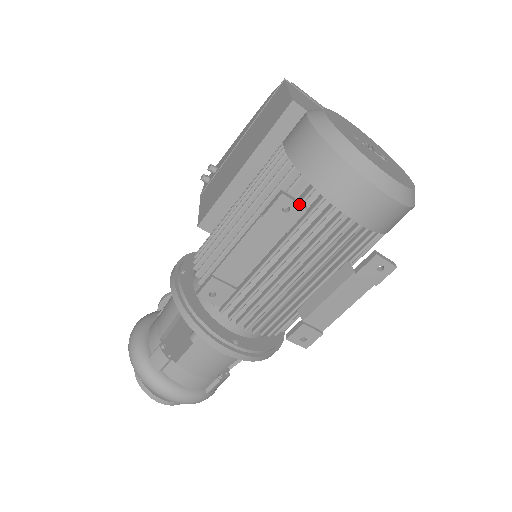
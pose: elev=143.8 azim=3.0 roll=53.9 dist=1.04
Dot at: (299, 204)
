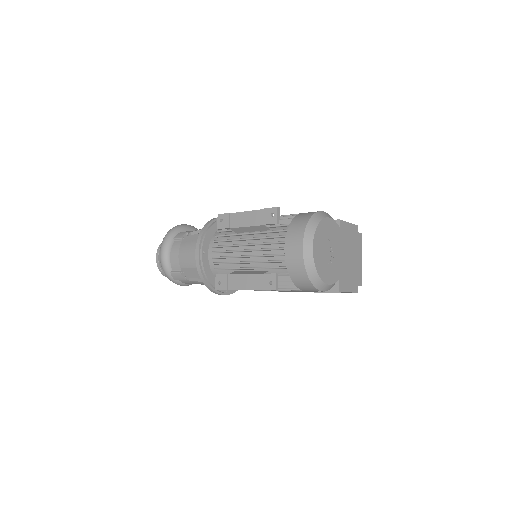
Dot at: (277, 218)
